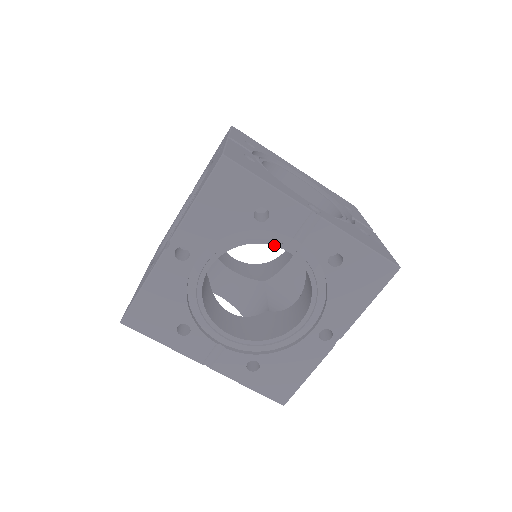
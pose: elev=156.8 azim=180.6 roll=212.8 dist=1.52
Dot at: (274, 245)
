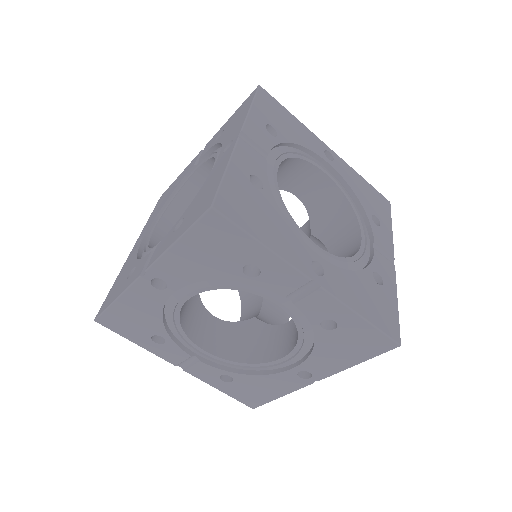
Dot at: (263, 296)
